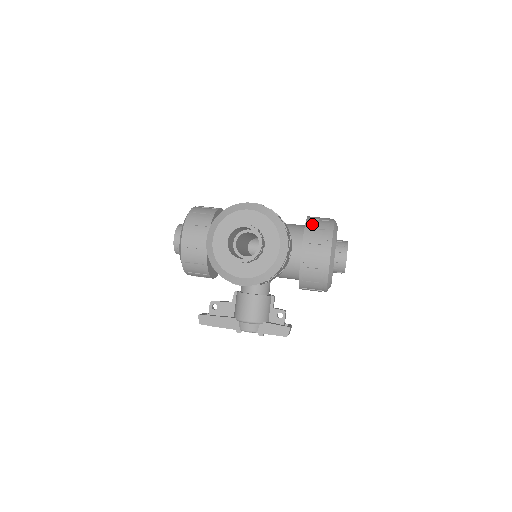
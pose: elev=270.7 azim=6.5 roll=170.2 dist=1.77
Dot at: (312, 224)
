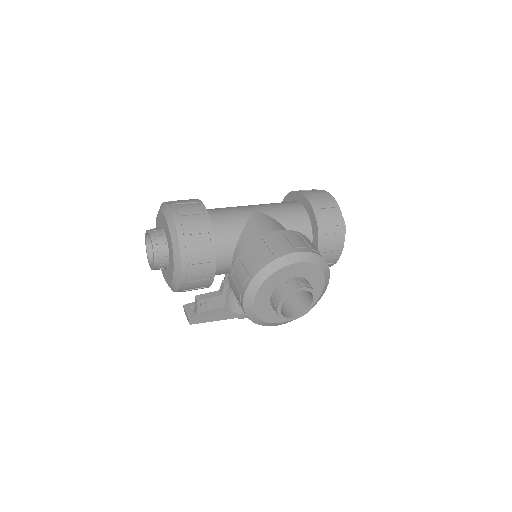
Dot at: (323, 220)
